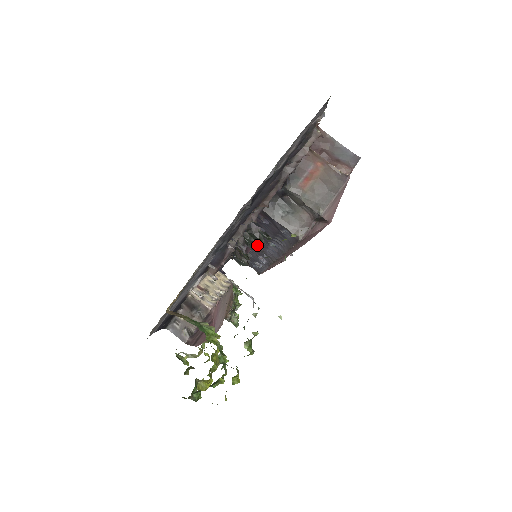
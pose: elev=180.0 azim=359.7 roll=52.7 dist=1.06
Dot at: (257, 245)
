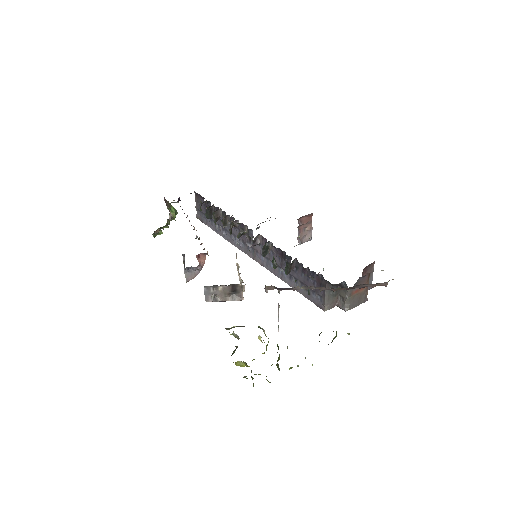
Dot at: occluded
